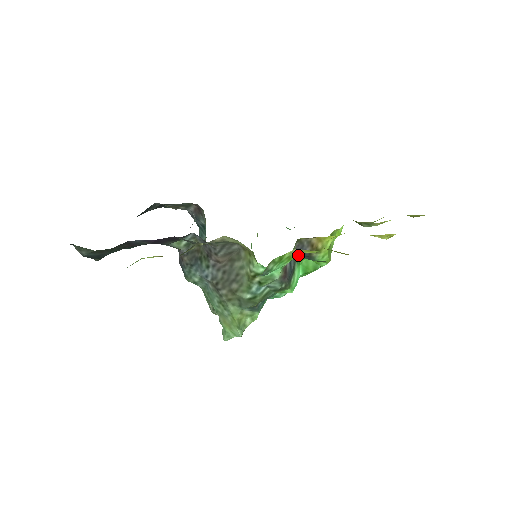
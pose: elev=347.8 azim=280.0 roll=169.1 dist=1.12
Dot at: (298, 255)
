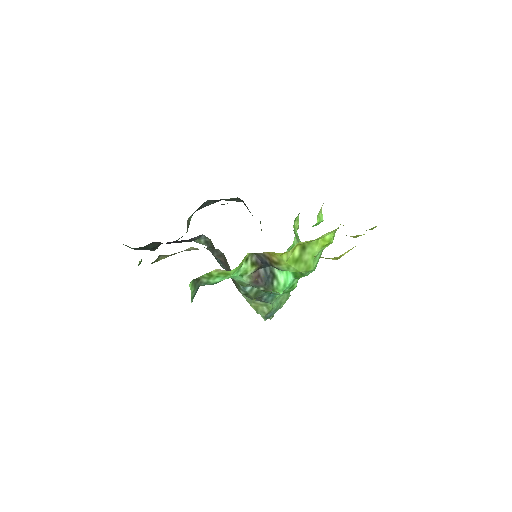
Dot at: (264, 264)
